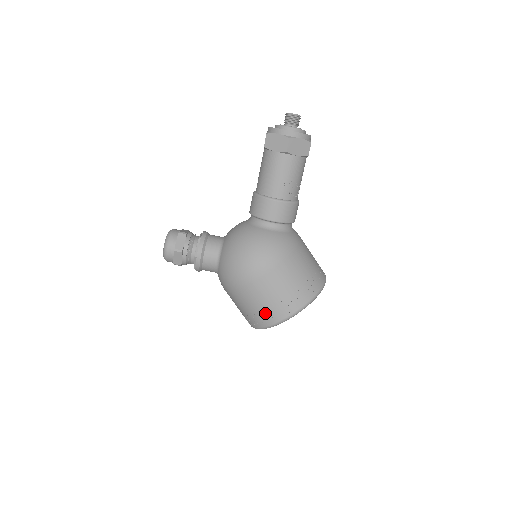
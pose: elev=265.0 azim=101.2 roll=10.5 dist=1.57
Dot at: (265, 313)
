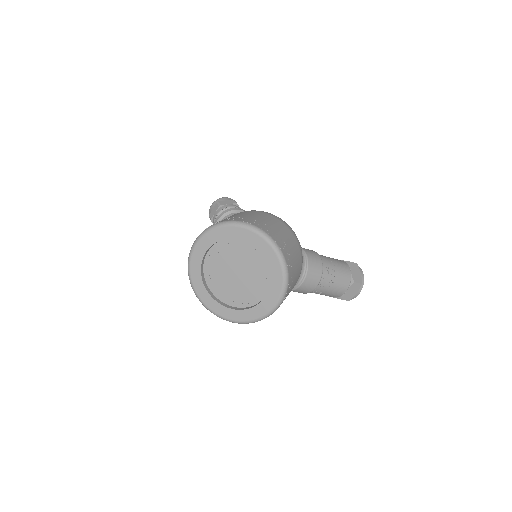
Dot at: (248, 218)
